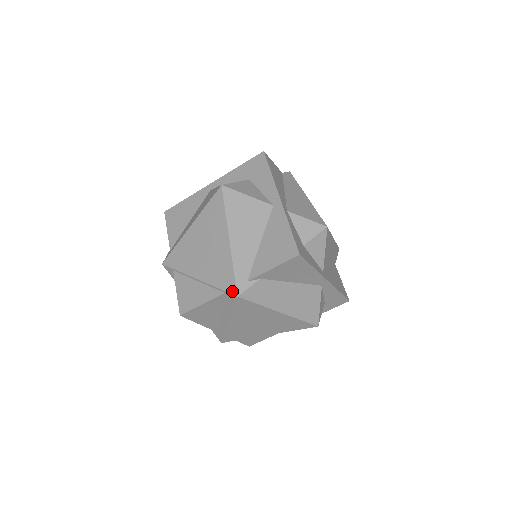
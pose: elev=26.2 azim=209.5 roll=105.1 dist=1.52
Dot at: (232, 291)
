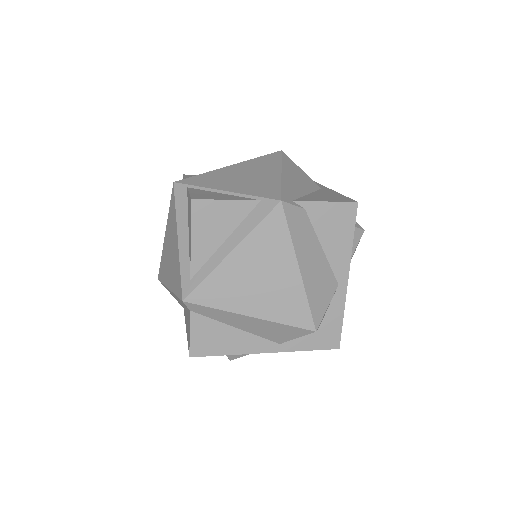
Dot at: (274, 197)
